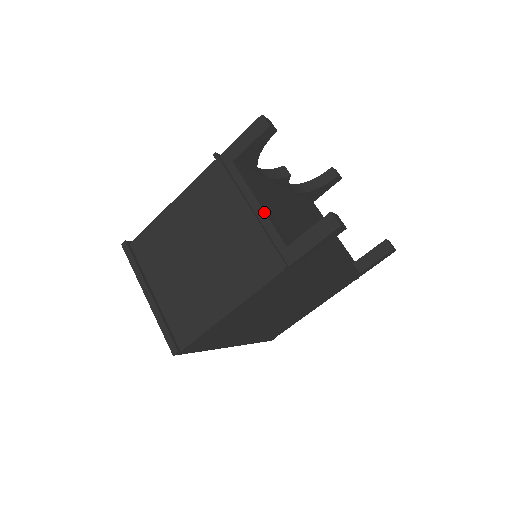
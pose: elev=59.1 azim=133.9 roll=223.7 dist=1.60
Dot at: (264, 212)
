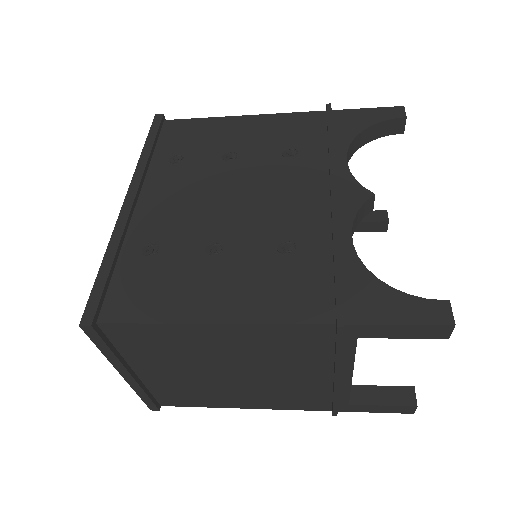
Dot at: (351, 383)
